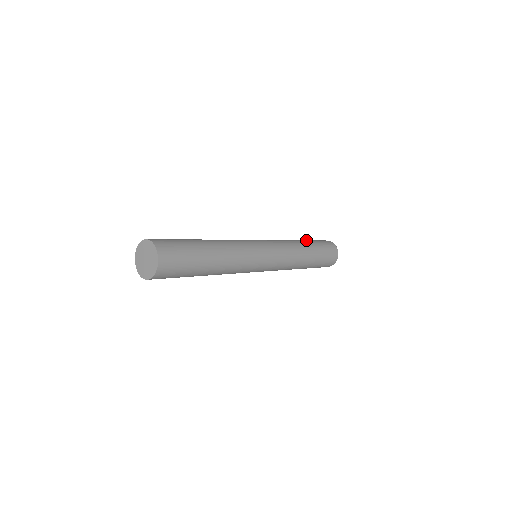
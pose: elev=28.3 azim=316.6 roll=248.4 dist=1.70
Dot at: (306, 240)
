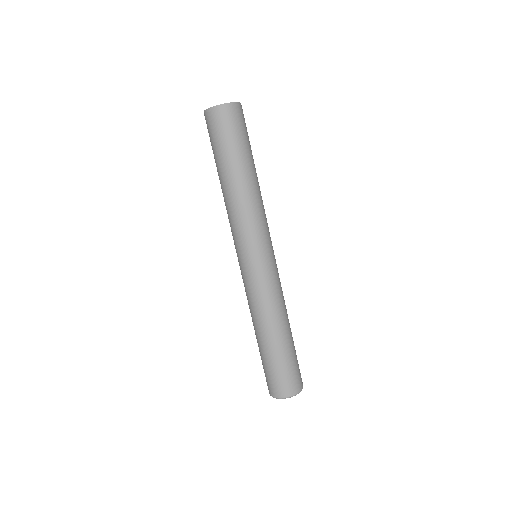
Dot at: occluded
